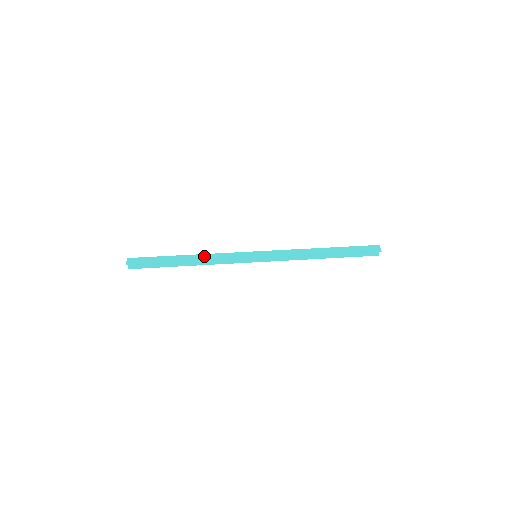
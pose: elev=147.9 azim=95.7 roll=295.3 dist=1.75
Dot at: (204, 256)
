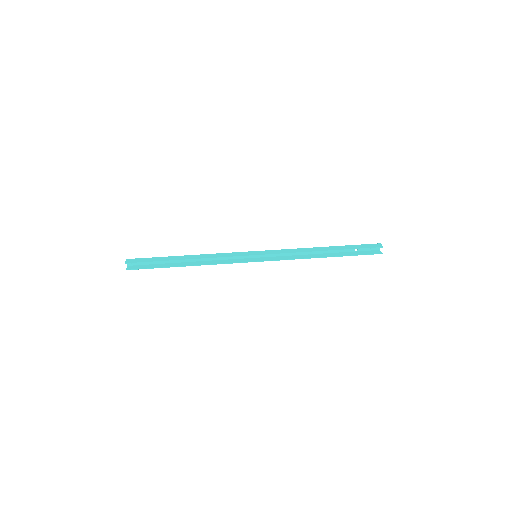
Dot at: (203, 255)
